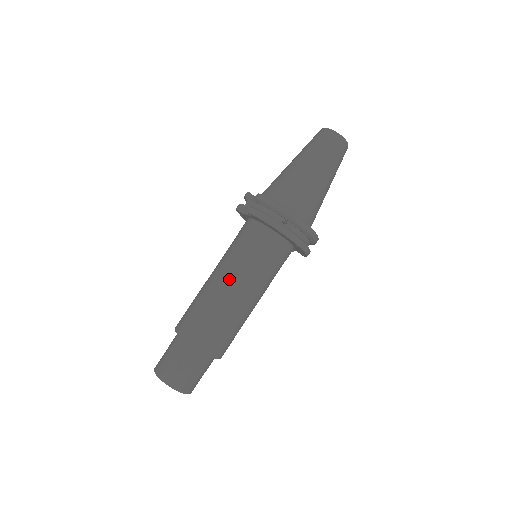
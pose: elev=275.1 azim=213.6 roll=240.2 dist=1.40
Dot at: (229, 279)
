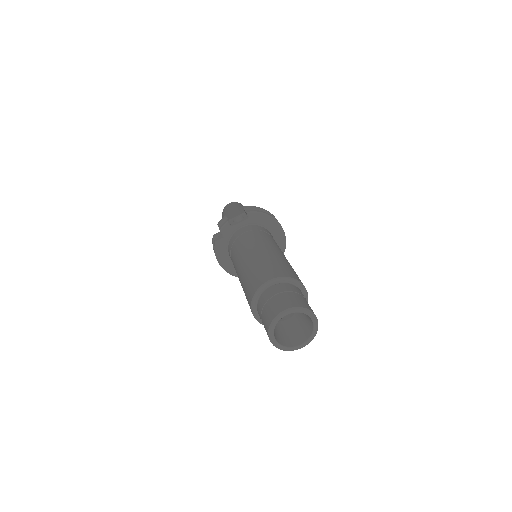
Dot at: (272, 247)
